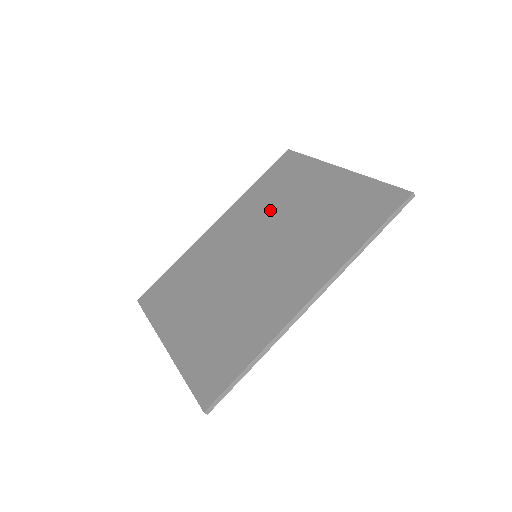
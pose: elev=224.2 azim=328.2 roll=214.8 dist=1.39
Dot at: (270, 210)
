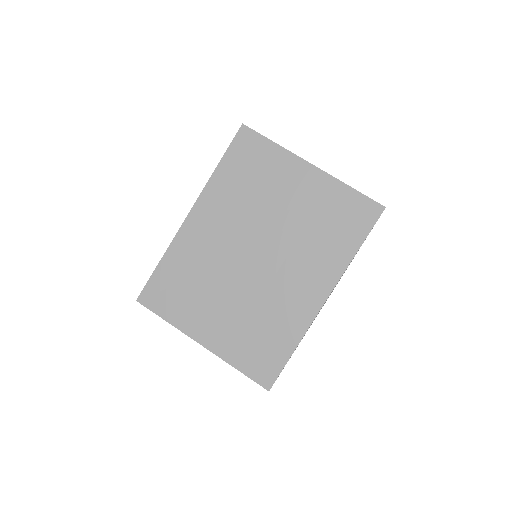
Dot at: (252, 206)
